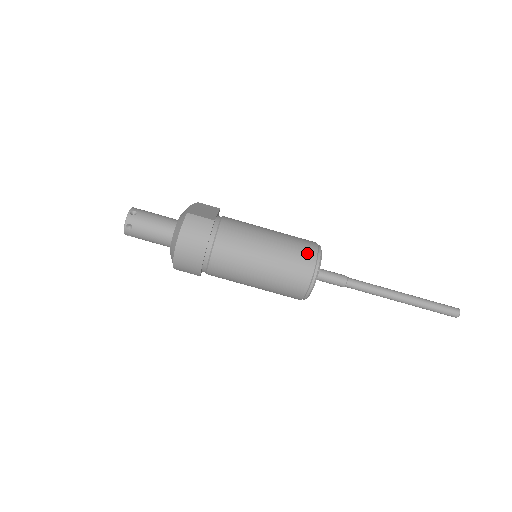
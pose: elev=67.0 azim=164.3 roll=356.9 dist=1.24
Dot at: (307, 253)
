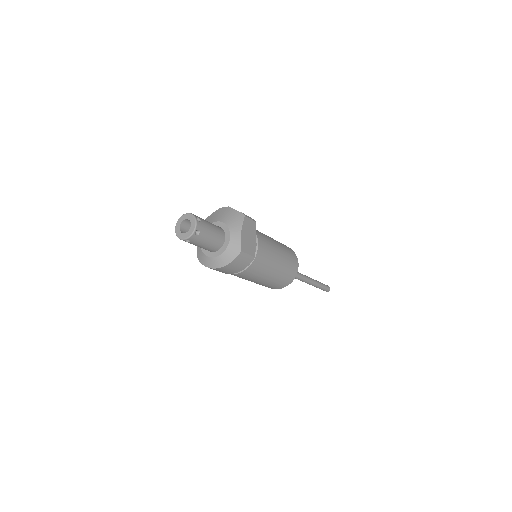
Dot at: (291, 277)
